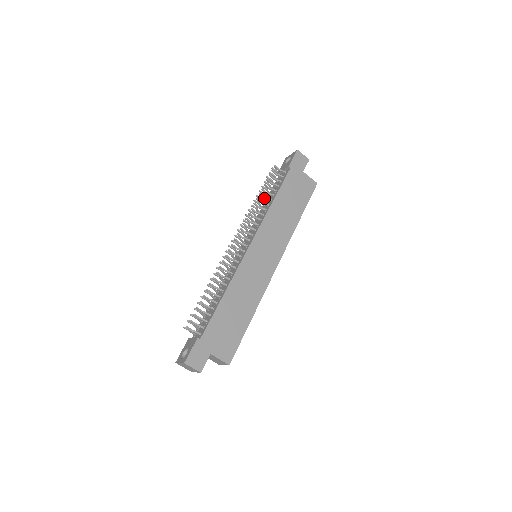
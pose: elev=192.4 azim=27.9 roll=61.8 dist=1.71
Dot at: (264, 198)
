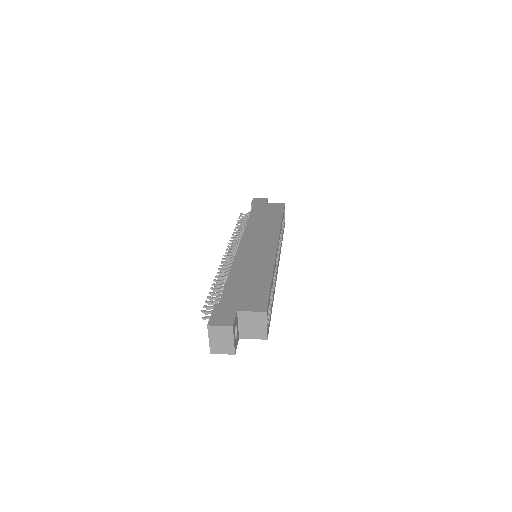
Dot at: (241, 228)
